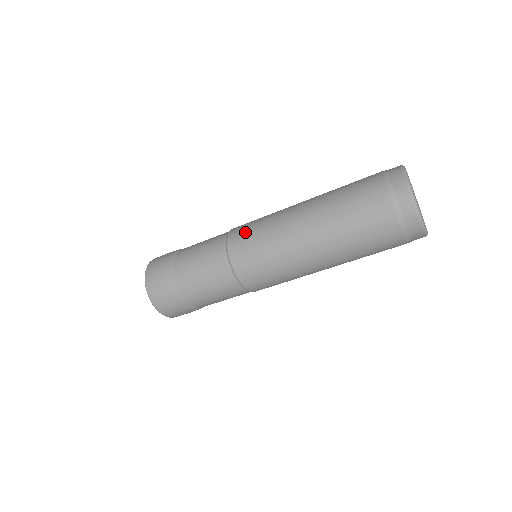
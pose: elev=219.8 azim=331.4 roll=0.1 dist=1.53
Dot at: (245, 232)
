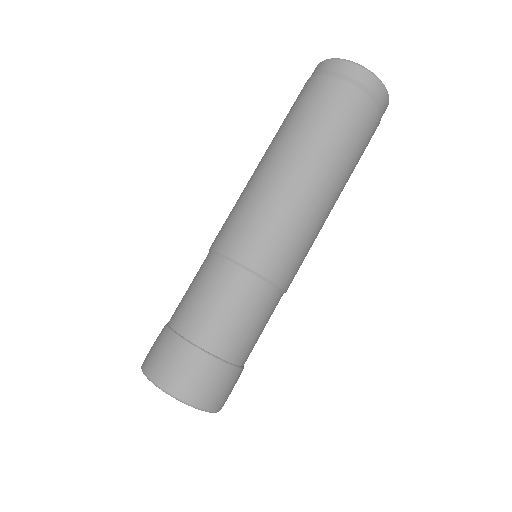
Dot at: (230, 227)
